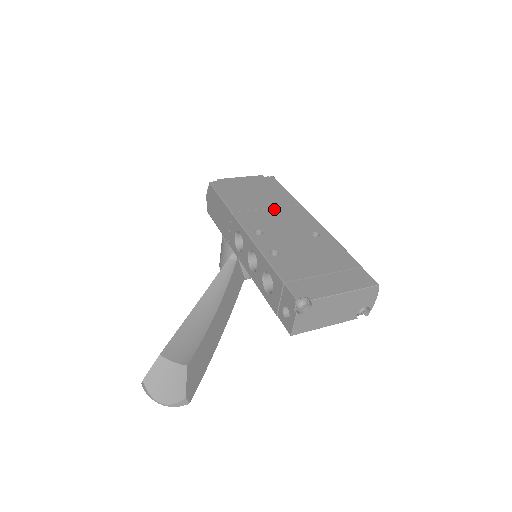
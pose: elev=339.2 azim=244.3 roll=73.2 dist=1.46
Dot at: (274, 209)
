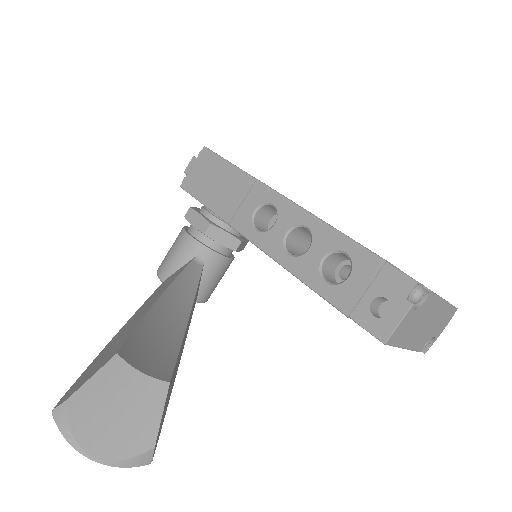
Dot at: occluded
